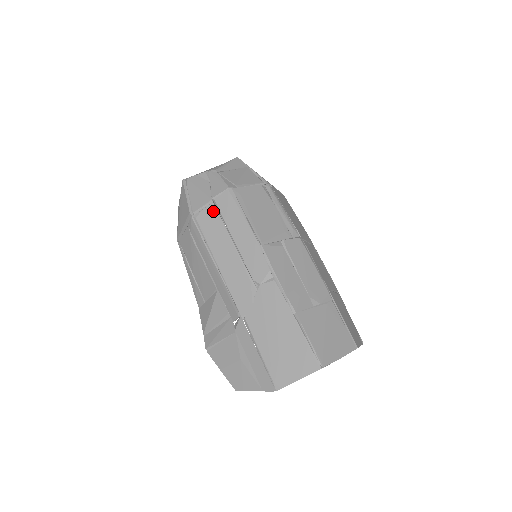
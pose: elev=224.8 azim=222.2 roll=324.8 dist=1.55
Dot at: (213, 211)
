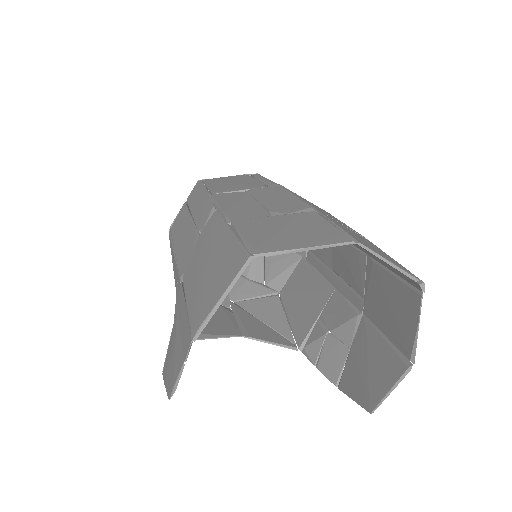
Dot at: (183, 209)
